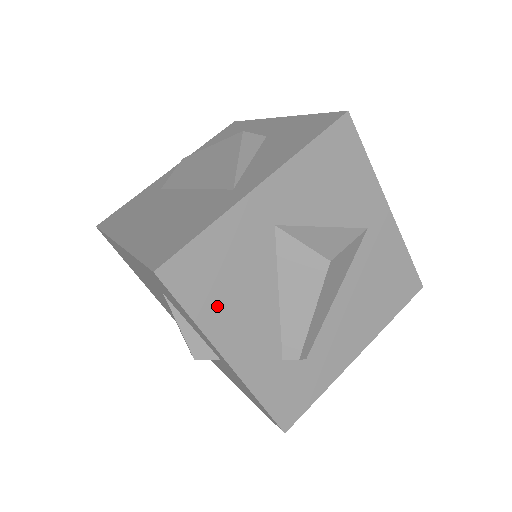
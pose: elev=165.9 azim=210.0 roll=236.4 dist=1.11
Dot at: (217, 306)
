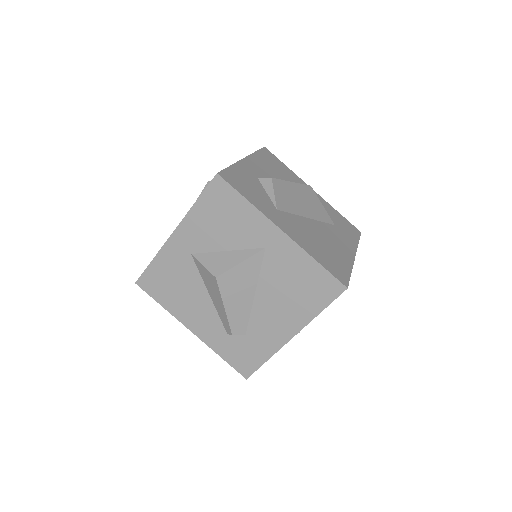
Dot at: (173, 300)
